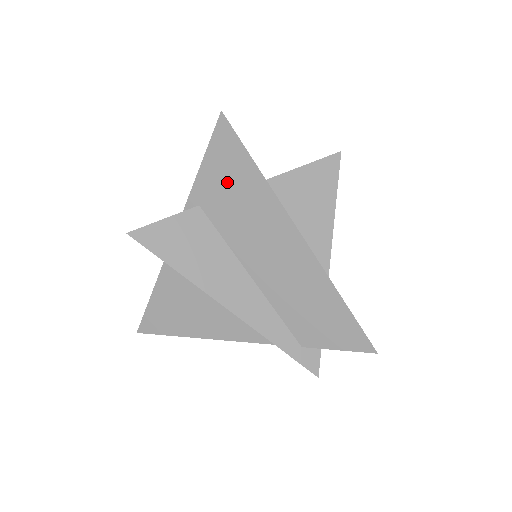
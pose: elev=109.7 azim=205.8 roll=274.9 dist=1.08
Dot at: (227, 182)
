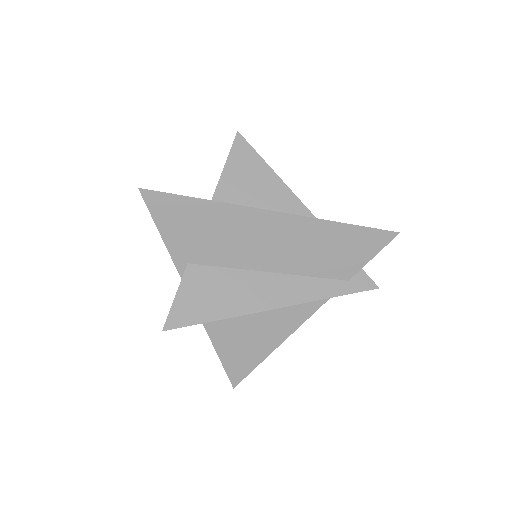
Dot at: (190, 229)
